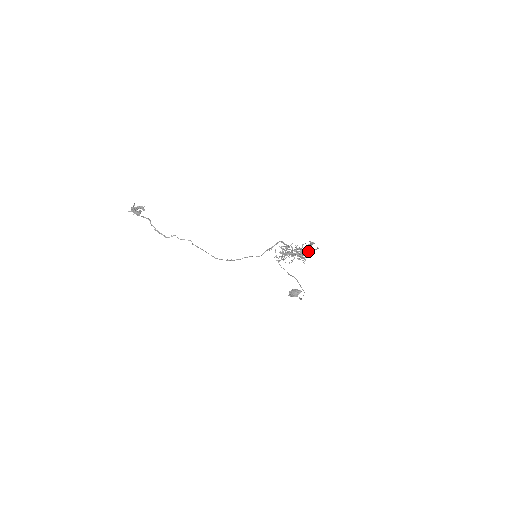
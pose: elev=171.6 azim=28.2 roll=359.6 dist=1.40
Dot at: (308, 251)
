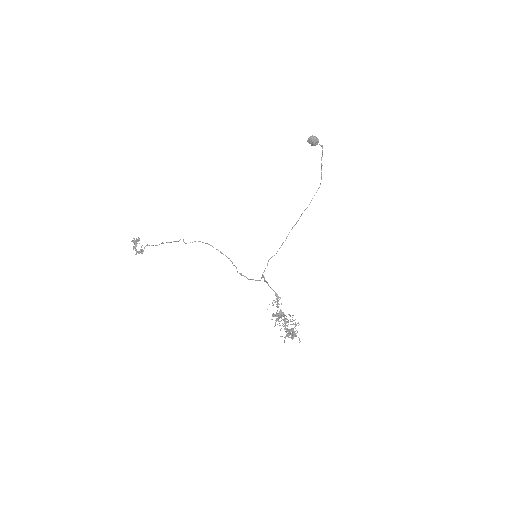
Dot at: occluded
